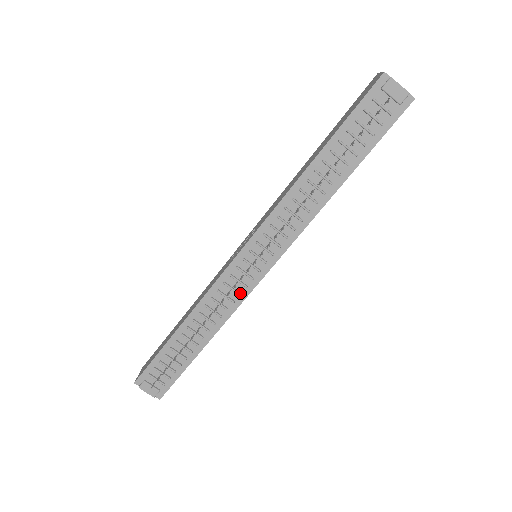
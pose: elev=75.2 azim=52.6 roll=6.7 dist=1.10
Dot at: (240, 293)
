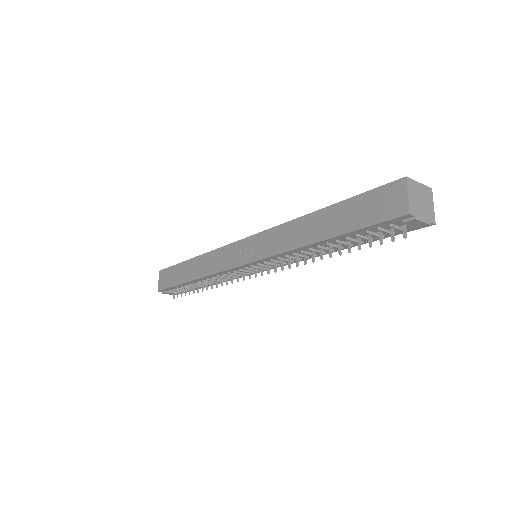
Dot at: (242, 275)
